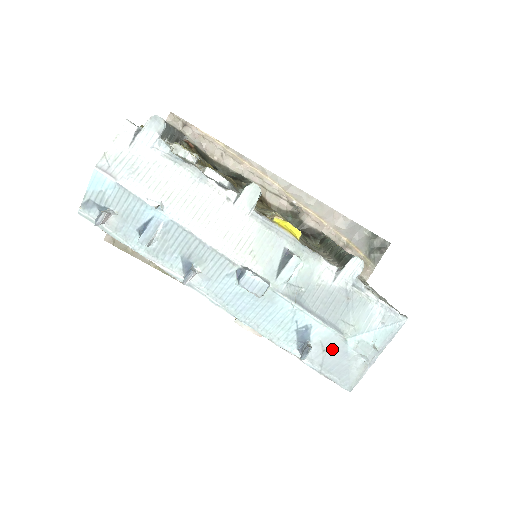
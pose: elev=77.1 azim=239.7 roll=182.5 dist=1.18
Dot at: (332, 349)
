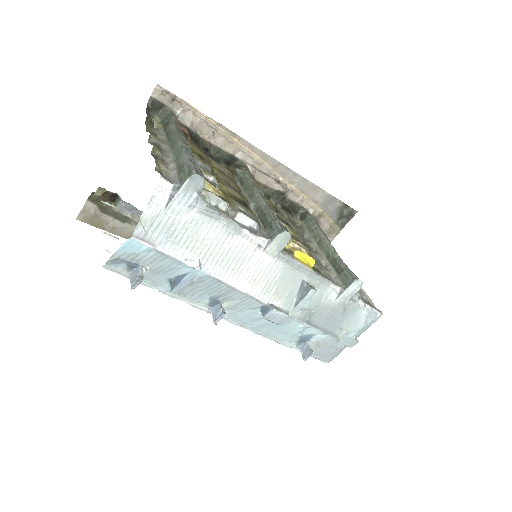
Dot at: (325, 345)
